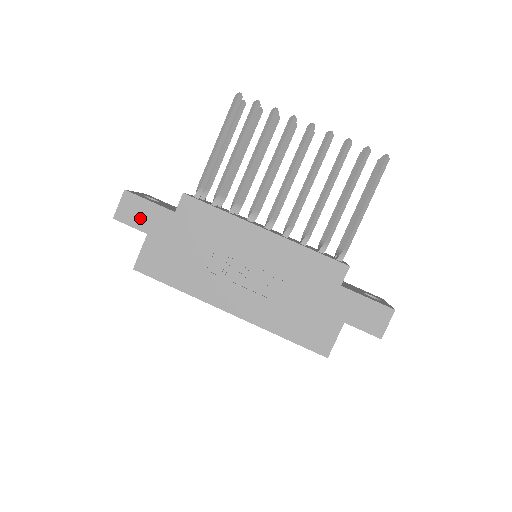
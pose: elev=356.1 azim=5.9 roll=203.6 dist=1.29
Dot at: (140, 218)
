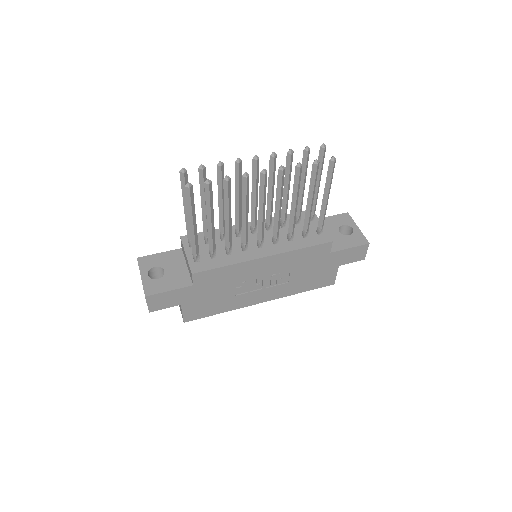
Dot at: (169, 302)
